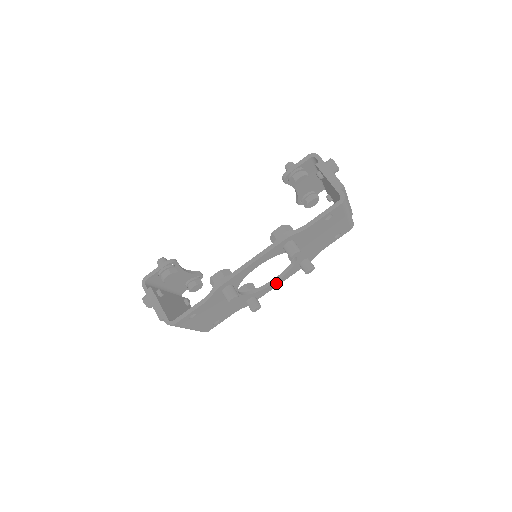
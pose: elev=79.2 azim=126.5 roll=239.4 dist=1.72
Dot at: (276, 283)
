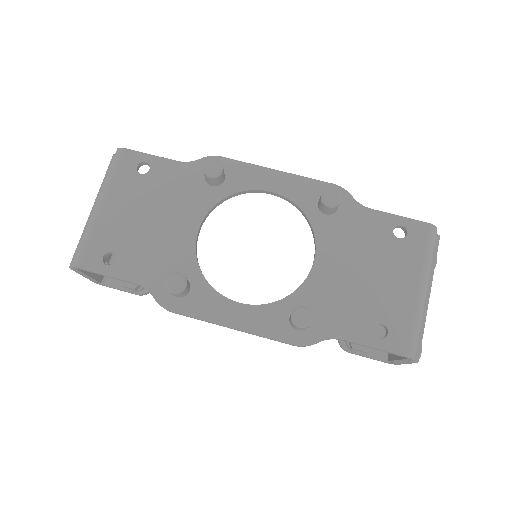
Dot at: (232, 312)
